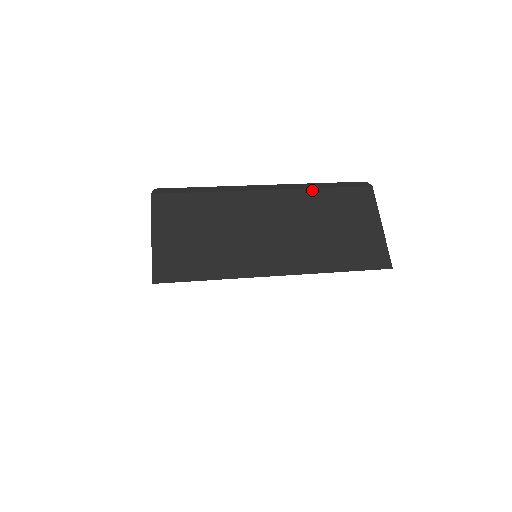
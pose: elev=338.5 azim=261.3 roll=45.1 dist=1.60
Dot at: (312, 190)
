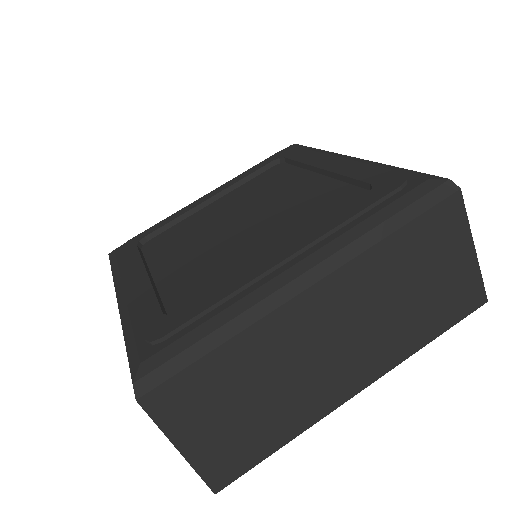
Dot at: (376, 247)
